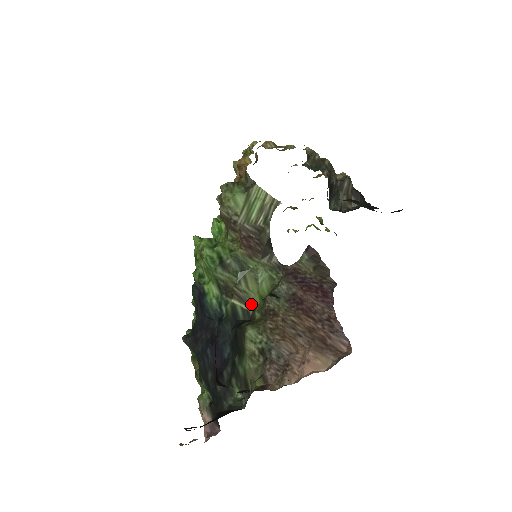
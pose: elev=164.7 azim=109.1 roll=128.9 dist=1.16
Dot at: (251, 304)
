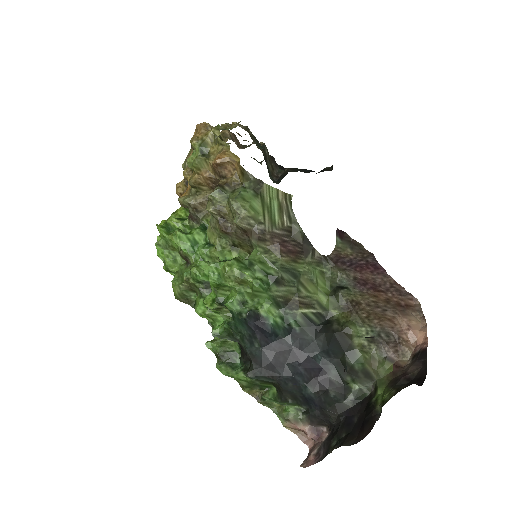
Dot at: (318, 305)
